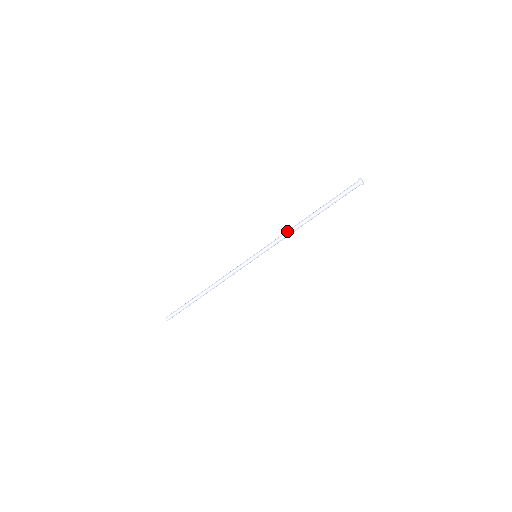
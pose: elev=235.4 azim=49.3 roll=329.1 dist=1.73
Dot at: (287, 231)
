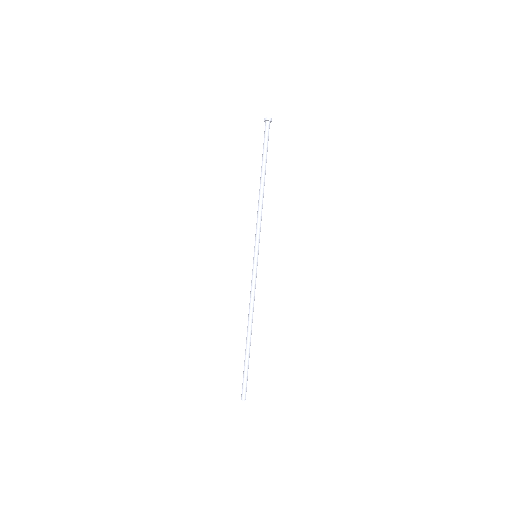
Dot at: occluded
